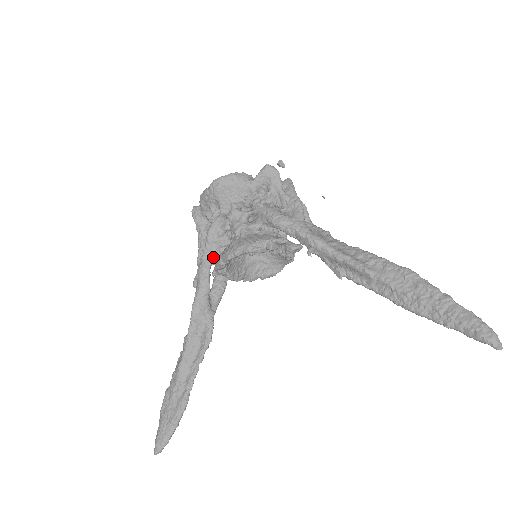
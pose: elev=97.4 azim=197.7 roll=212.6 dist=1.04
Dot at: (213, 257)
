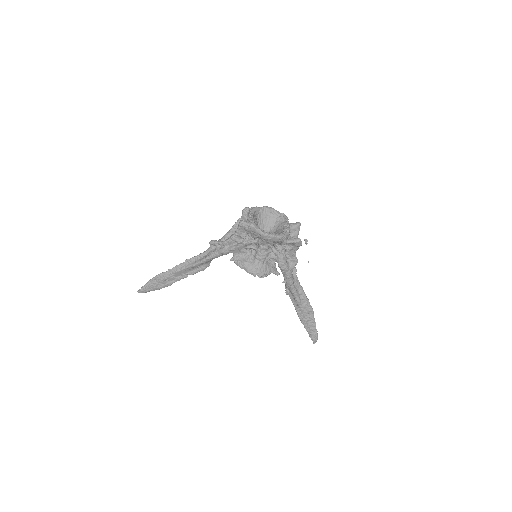
Dot at: (236, 252)
